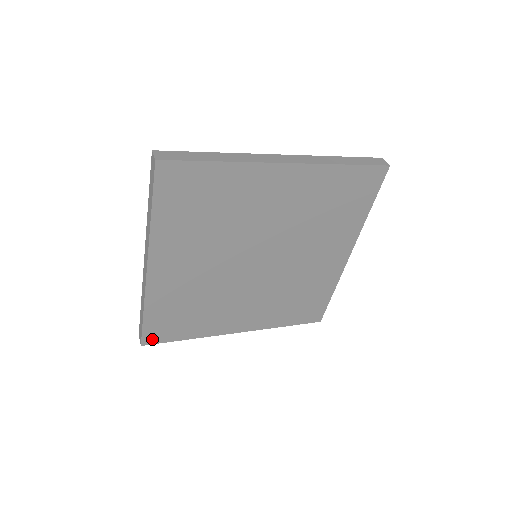
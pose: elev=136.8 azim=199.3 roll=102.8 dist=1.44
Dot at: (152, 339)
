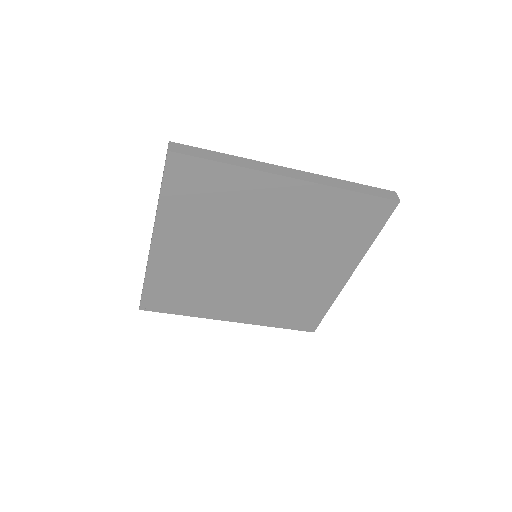
Dot at: (150, 306)
